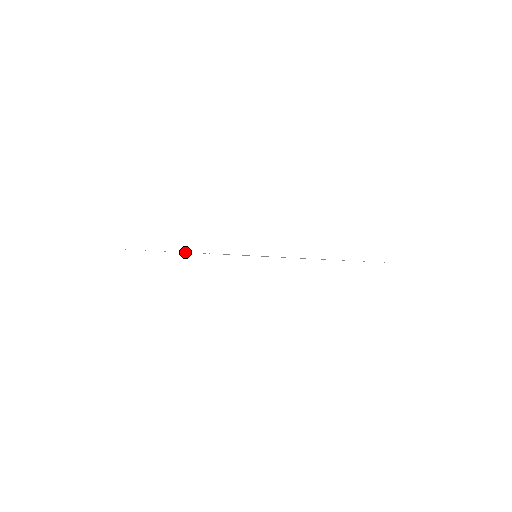
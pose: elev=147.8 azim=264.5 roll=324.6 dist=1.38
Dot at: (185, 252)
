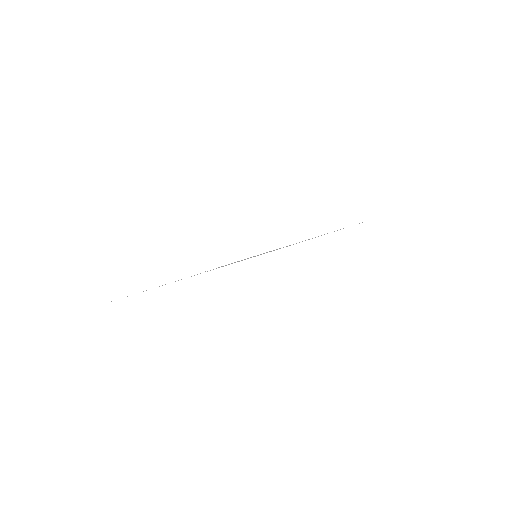
Dot at: occluded
